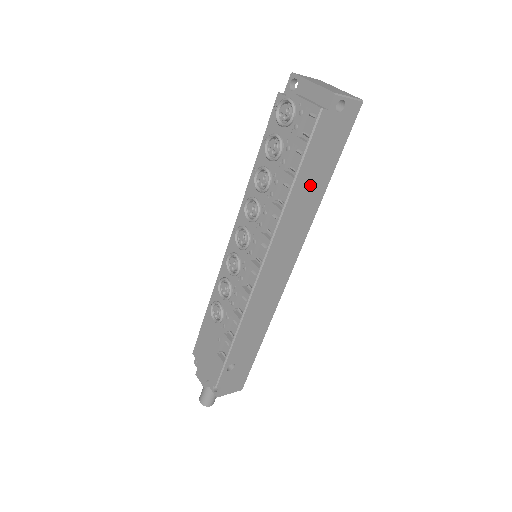
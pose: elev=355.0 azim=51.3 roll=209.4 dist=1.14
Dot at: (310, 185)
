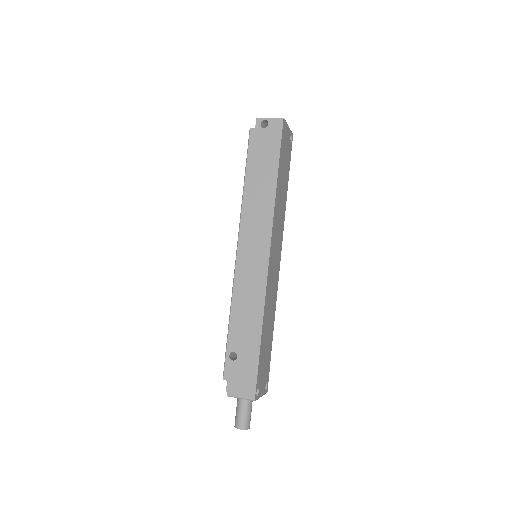
Dot at: (260, 179)
